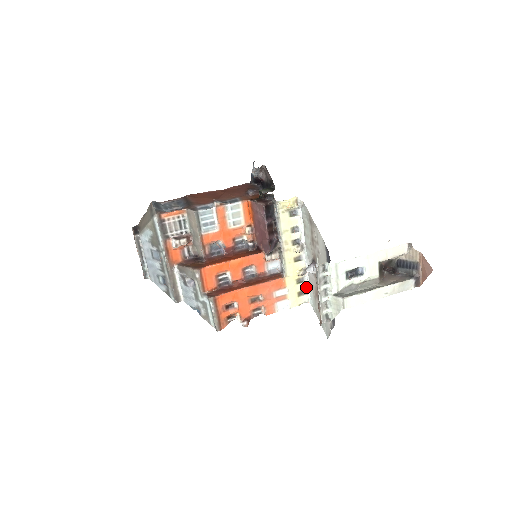
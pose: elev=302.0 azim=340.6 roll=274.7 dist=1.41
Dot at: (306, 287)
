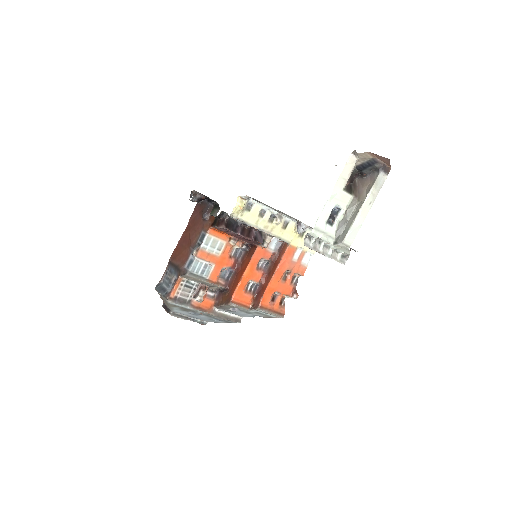
Dot at: occluded
